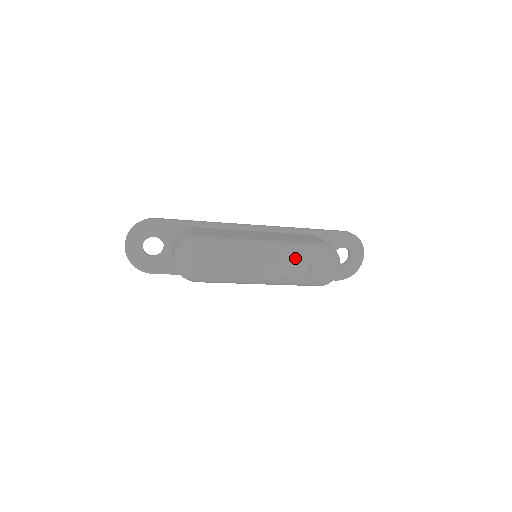
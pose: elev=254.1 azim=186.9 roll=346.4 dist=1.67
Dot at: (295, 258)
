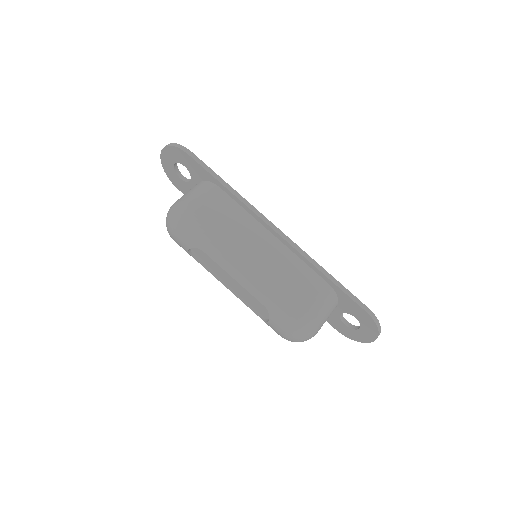
Dot at: (260, 301)
